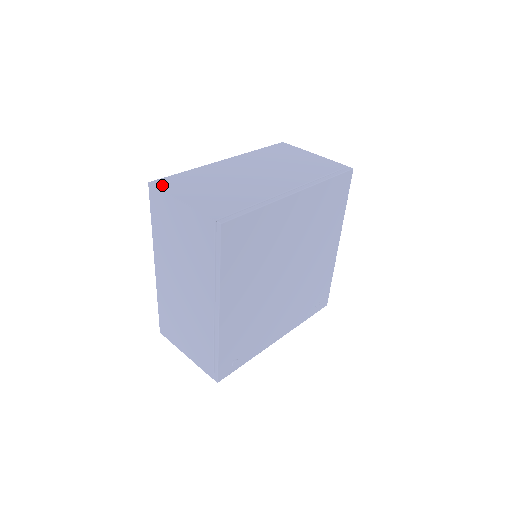
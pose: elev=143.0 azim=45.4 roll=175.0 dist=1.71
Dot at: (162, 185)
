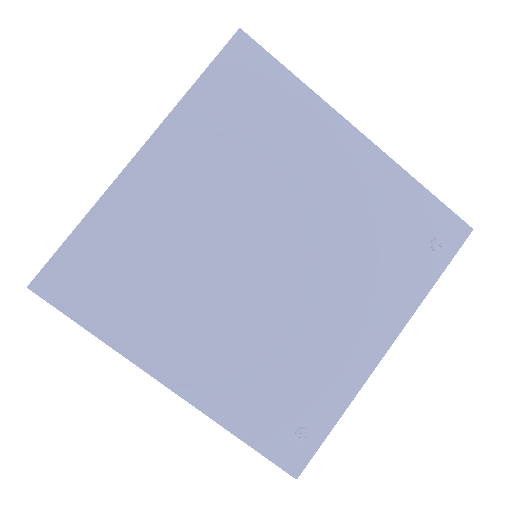
Dot at: occluded
